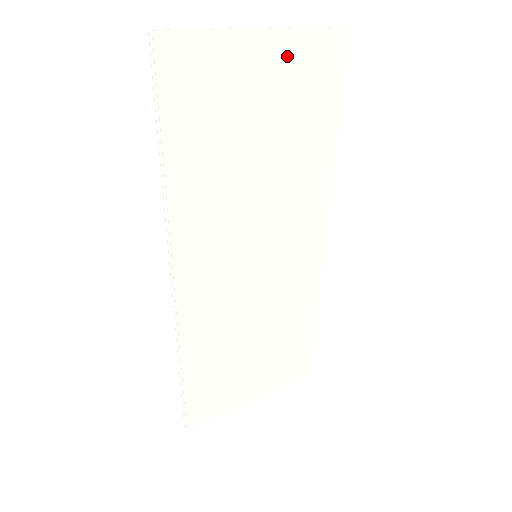
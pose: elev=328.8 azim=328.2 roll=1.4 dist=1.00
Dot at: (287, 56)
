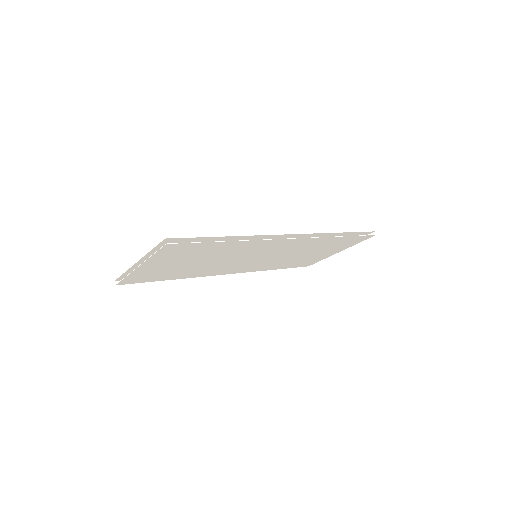
Dot at: (159, 260)
